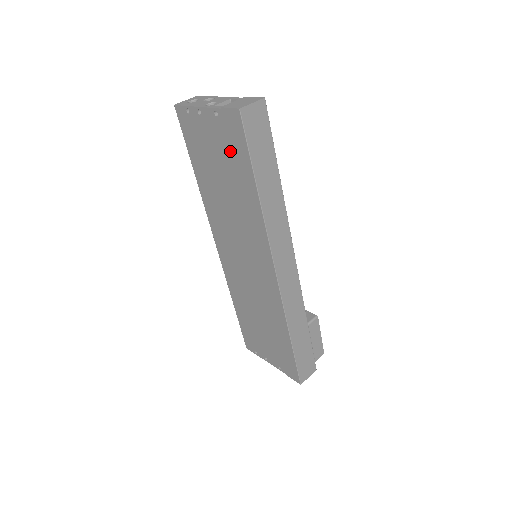
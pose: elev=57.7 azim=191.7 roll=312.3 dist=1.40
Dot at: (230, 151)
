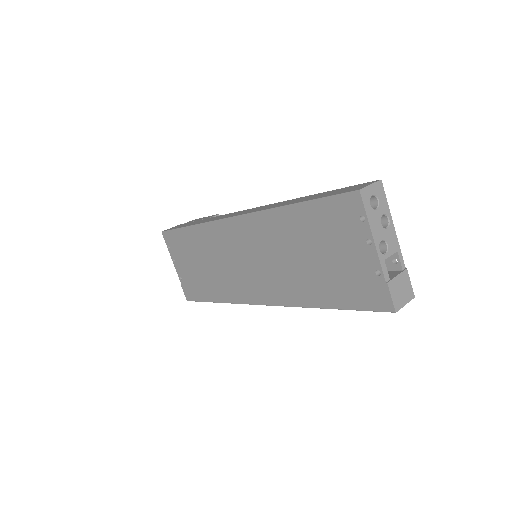
Dot at: (347, 282)
